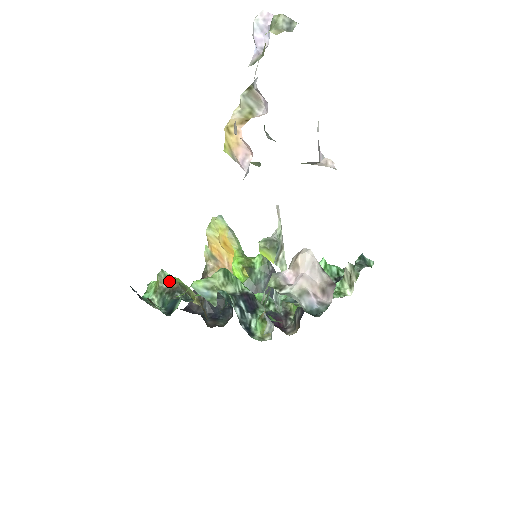
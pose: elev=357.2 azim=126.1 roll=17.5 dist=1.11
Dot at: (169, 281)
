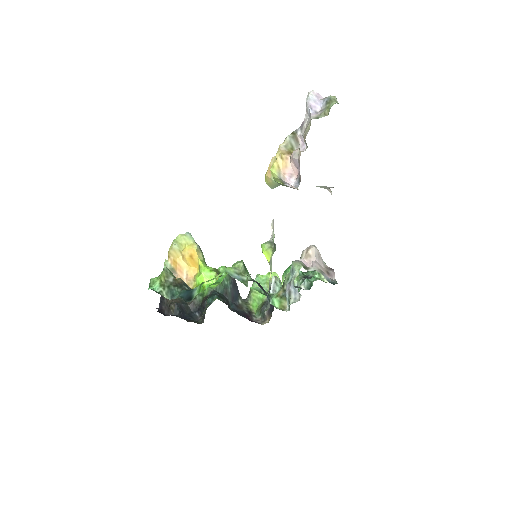
Dot at: (174, 276)
